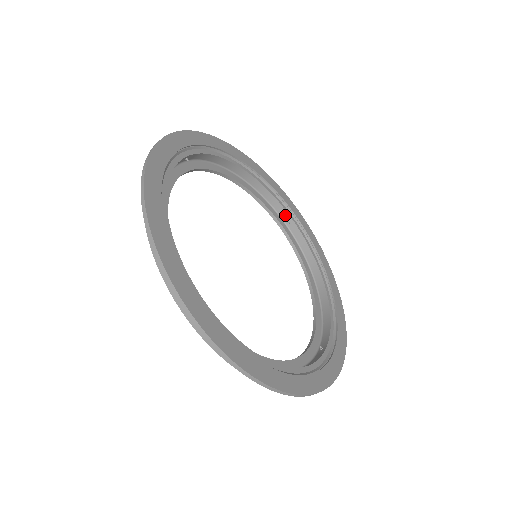
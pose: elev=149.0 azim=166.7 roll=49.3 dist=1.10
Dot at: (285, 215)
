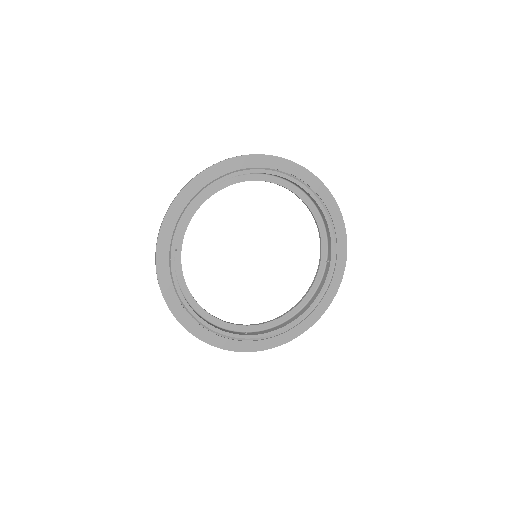
Dot at: (330, 255)
